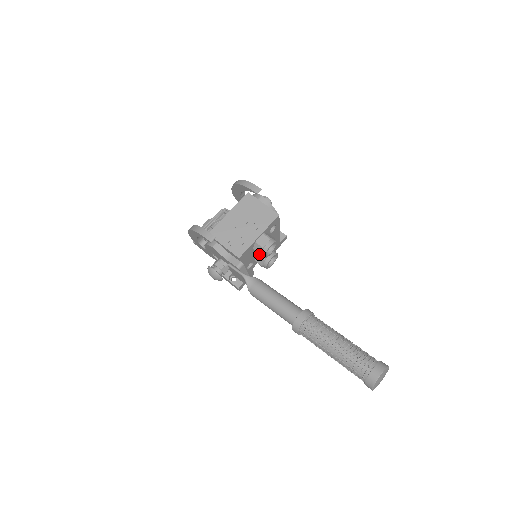
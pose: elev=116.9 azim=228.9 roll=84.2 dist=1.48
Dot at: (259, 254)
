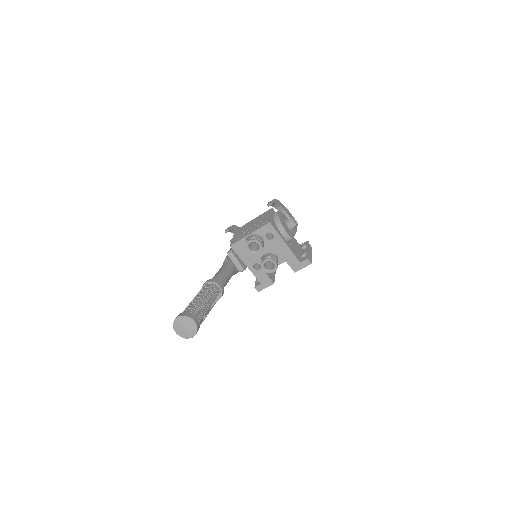
Dot at: occluded
